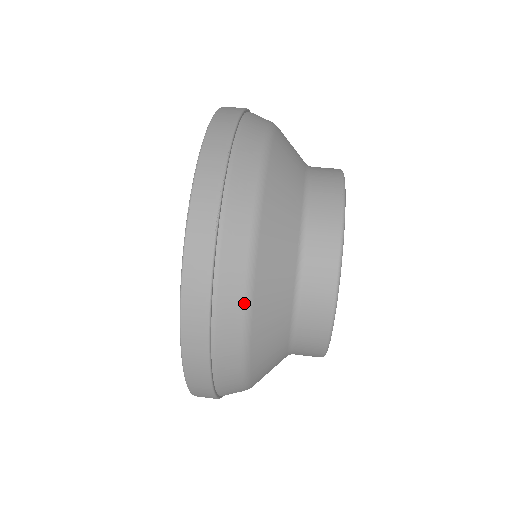
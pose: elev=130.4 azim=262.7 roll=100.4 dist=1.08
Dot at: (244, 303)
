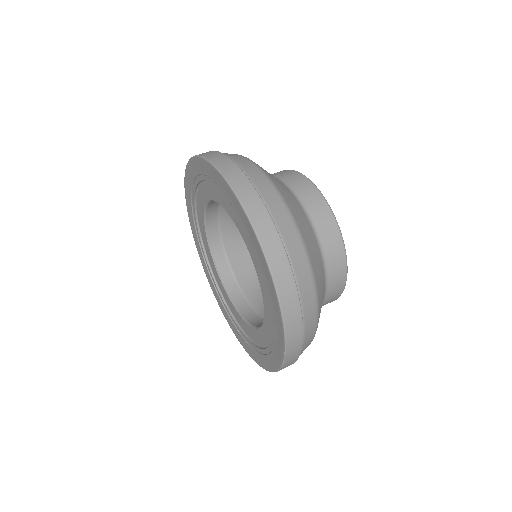
Dot at: (281, 200)
